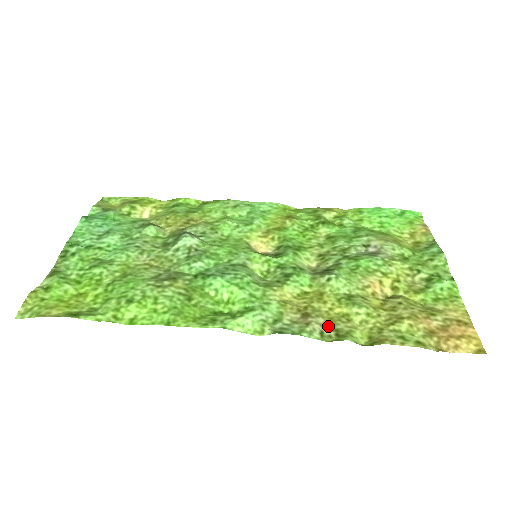
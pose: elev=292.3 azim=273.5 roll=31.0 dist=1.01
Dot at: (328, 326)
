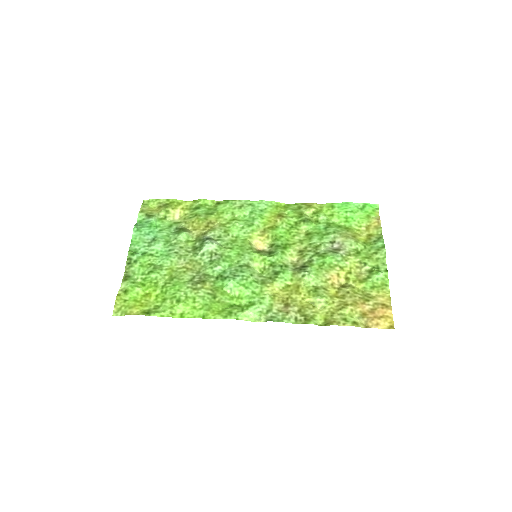
Dot at: (300, 312)
